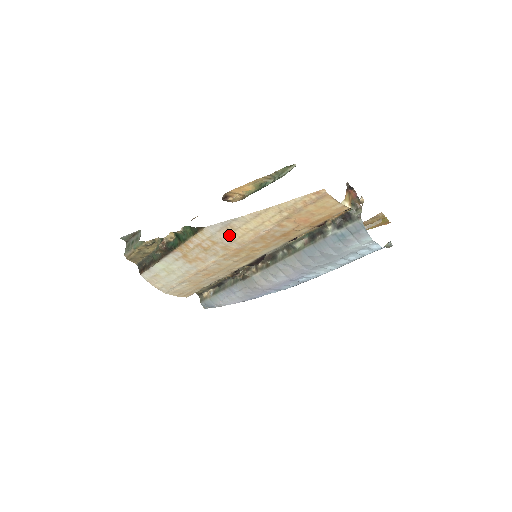
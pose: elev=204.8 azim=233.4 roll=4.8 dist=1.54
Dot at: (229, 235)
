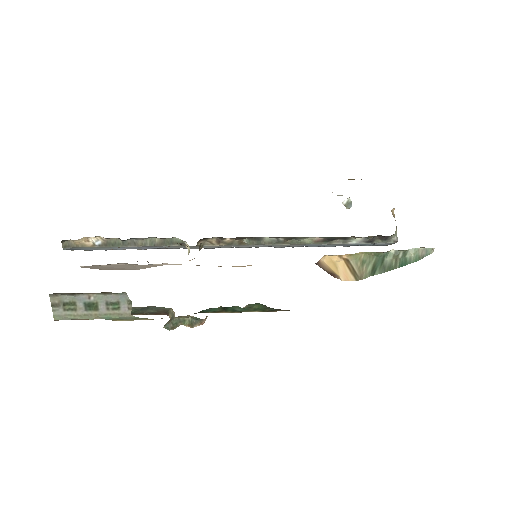
Dot at: occluded
